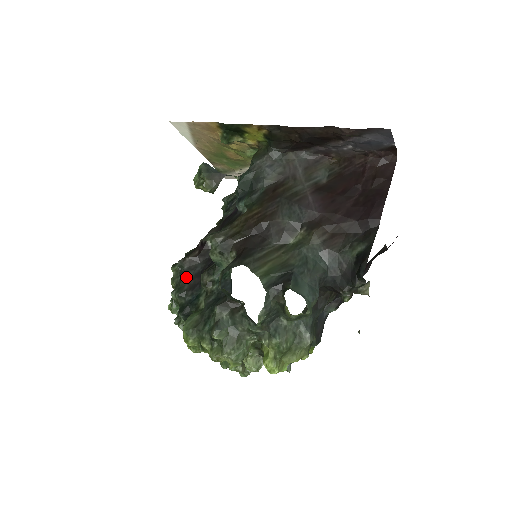
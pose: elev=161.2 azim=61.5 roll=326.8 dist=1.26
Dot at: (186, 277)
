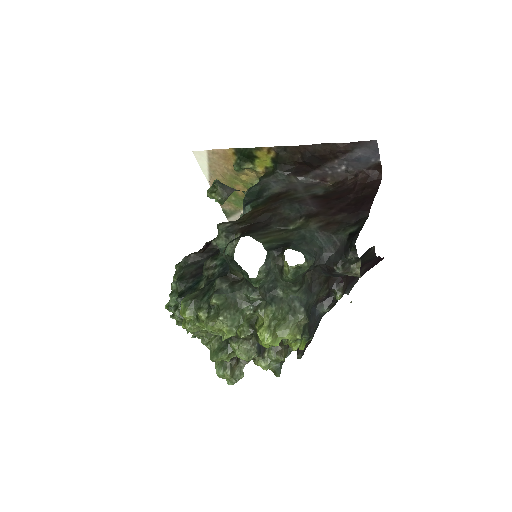
Dot at: (189, 269)
